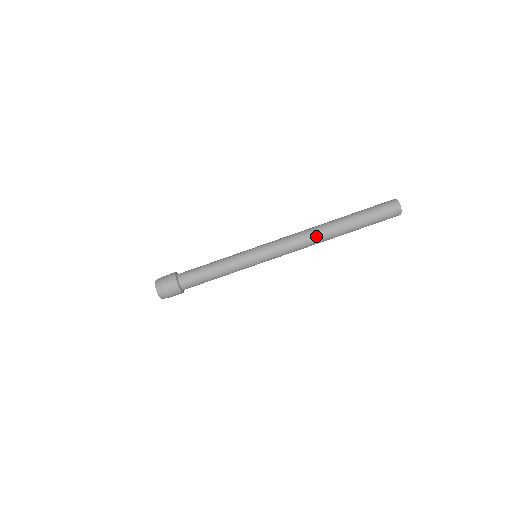
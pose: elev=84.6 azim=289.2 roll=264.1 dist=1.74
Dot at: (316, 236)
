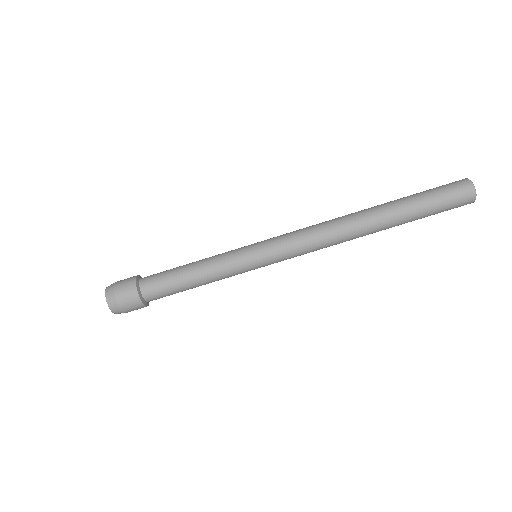
Dot at: (345, 226)
